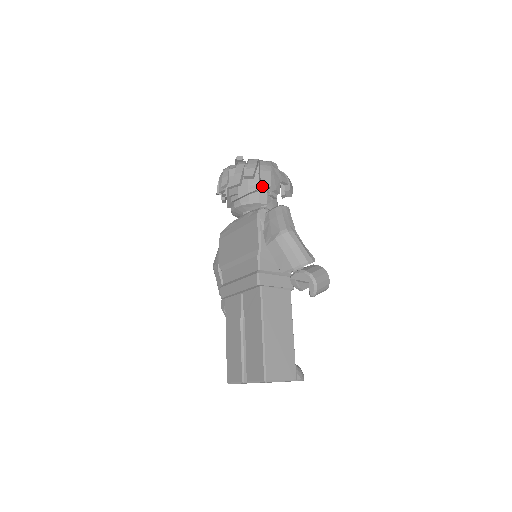
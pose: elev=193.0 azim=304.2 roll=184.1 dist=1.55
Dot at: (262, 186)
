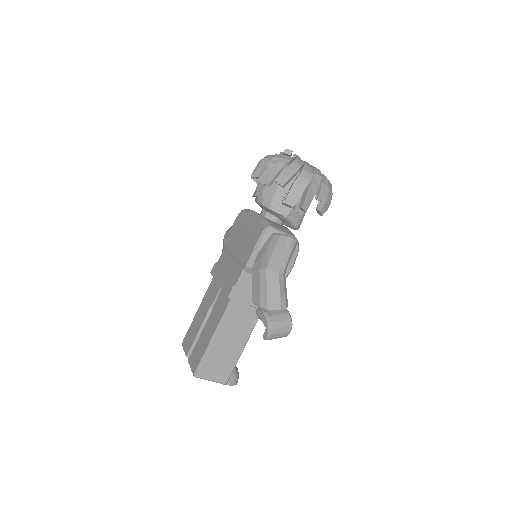
Dot at: (285, 202)
